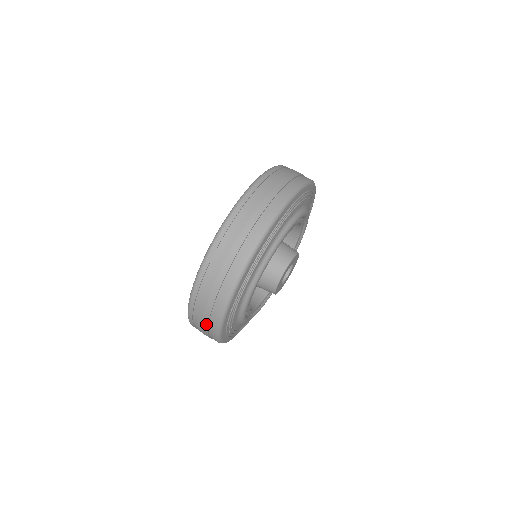
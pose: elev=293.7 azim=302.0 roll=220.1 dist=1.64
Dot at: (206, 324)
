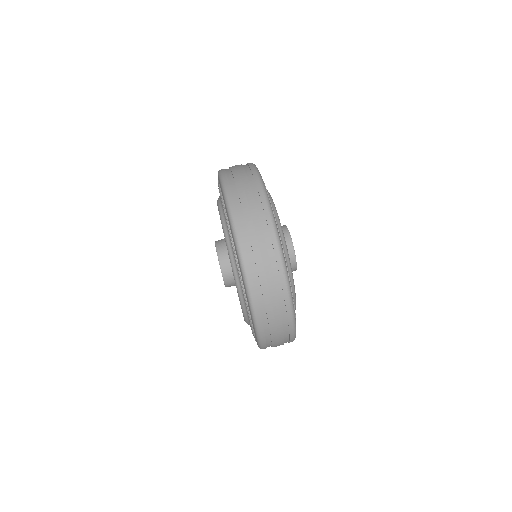
Dot at: (276, 302)
